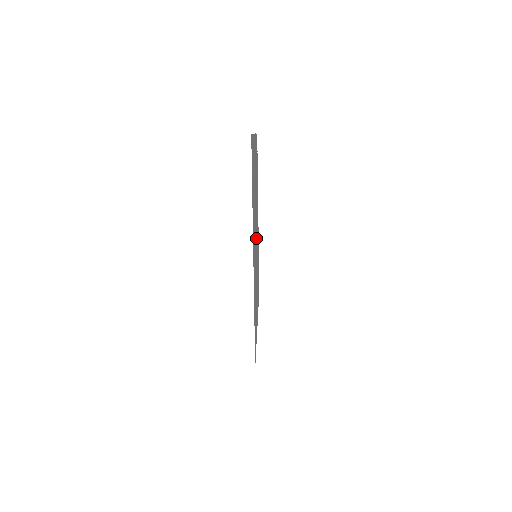
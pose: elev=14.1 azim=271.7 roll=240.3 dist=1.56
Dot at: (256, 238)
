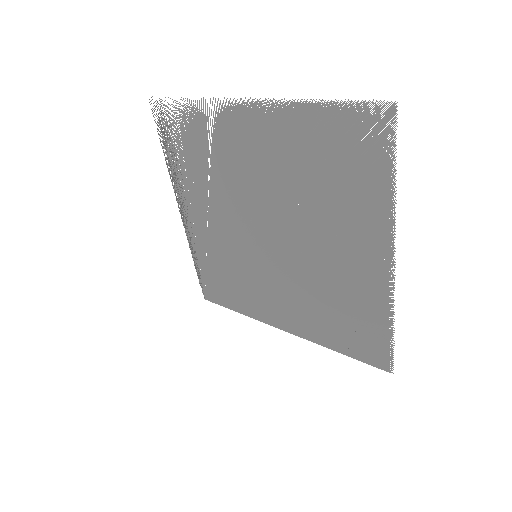
Dot at: (263, 231)
